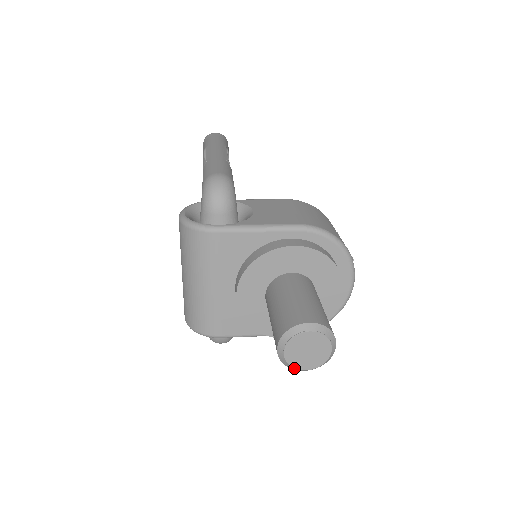
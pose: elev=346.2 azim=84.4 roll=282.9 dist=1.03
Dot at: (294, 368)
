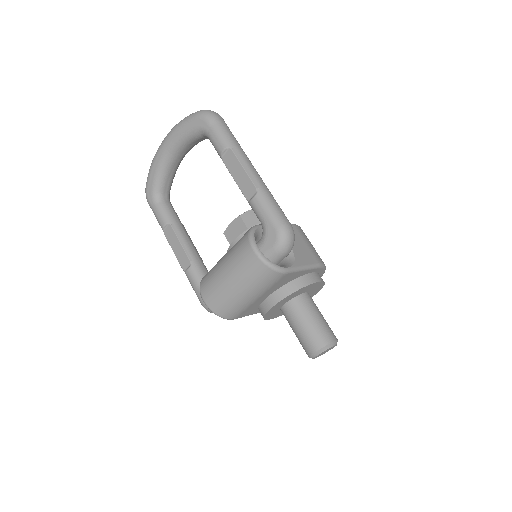
Dot at: occluded
